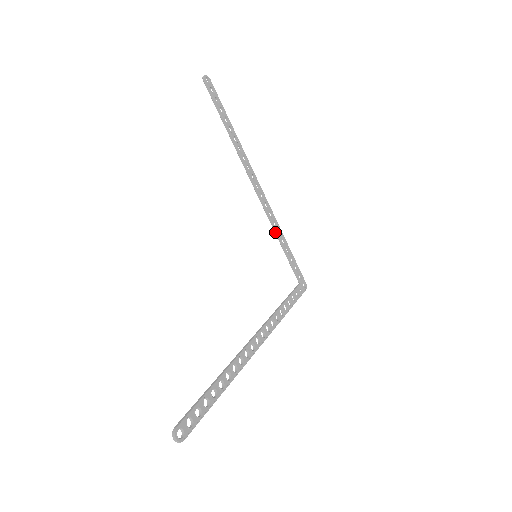
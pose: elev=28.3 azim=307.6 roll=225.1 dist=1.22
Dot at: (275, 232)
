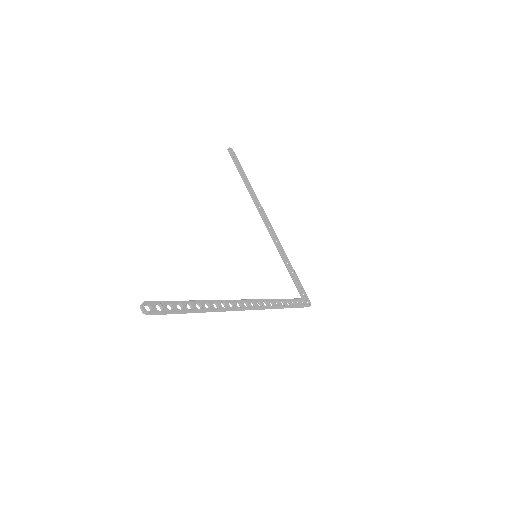
Dot at: (280, 255)
